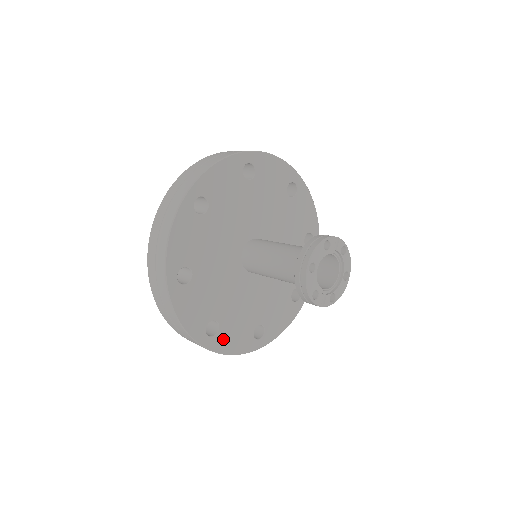
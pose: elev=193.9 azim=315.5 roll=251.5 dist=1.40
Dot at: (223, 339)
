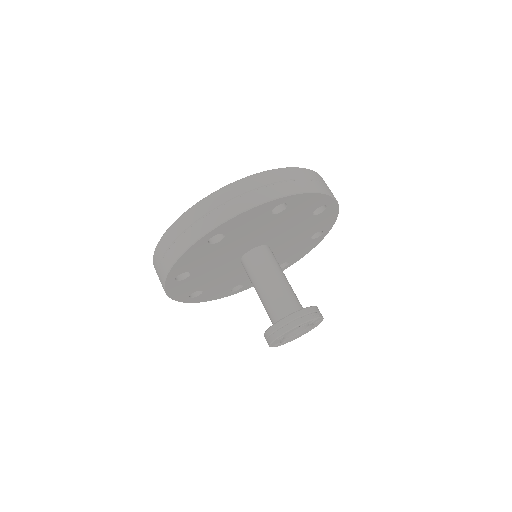
Dot at: (203, 297)
